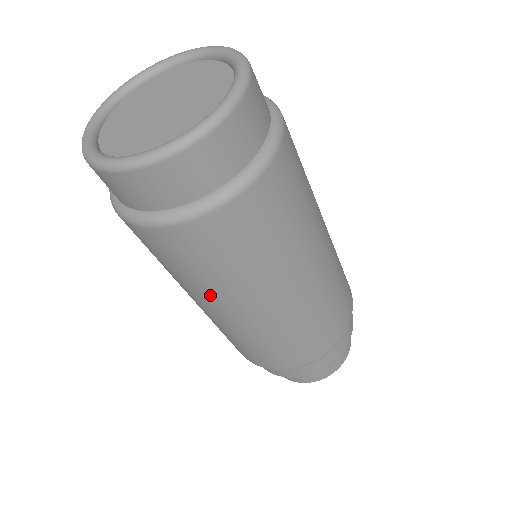
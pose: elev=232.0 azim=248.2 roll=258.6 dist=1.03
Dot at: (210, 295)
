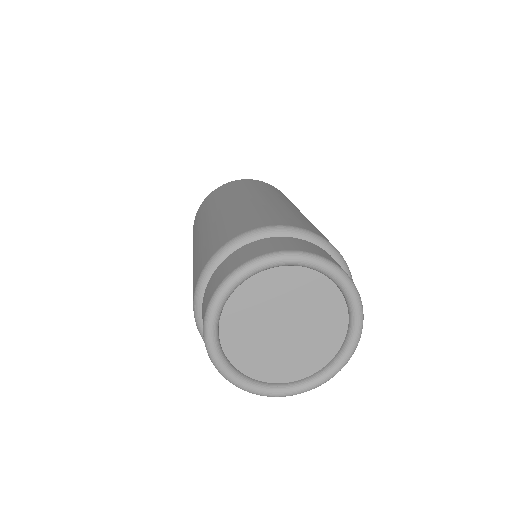
Dot at: occluded
